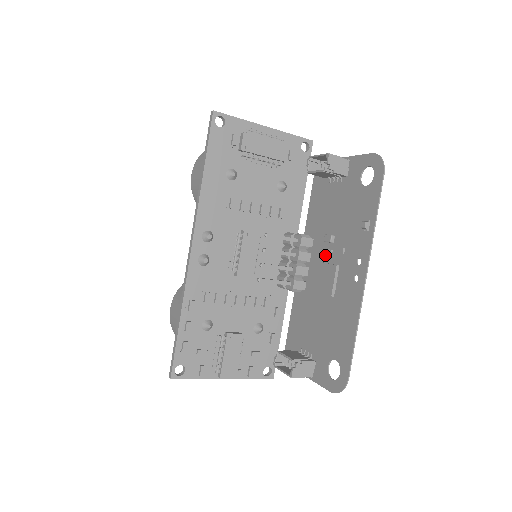
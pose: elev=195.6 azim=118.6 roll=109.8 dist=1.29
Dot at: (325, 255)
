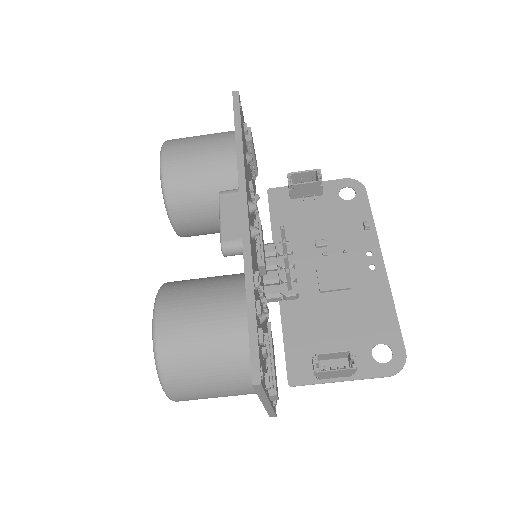
Dot at: (319, 259)
